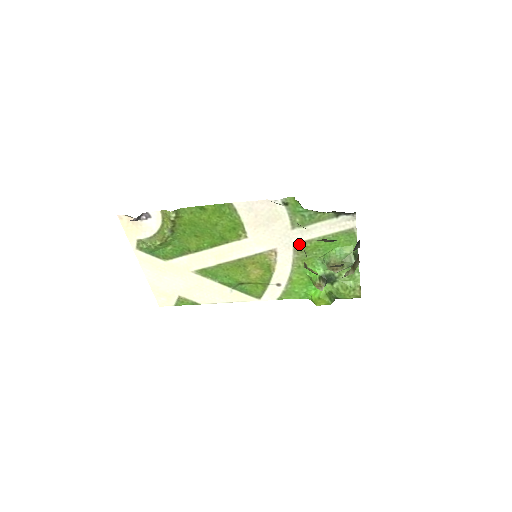
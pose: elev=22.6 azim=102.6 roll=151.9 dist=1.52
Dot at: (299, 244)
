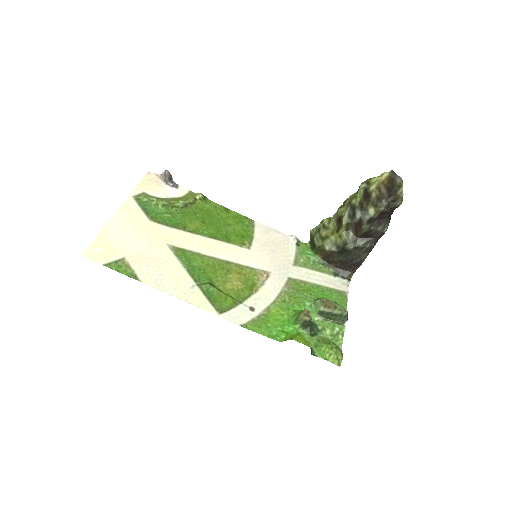
Dot at: (294, 280)
